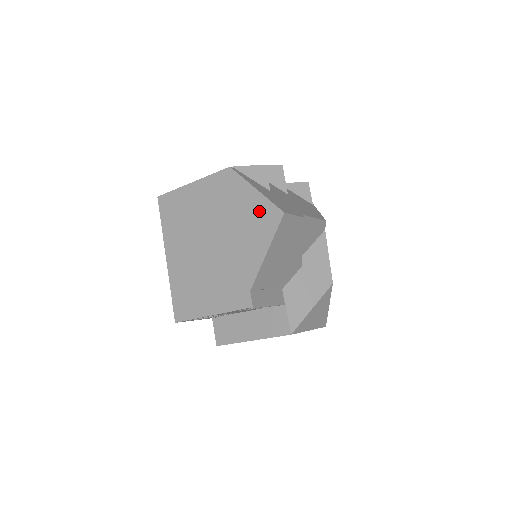
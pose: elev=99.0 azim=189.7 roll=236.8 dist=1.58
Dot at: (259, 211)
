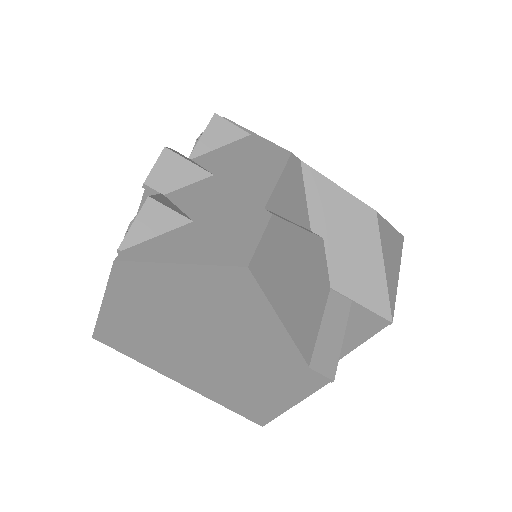
Dot at: (213, 286)
